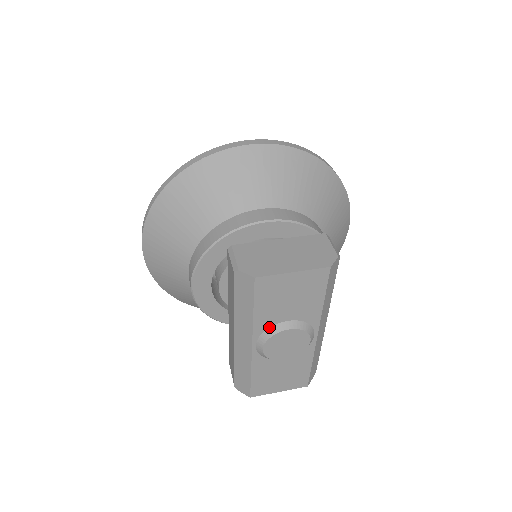
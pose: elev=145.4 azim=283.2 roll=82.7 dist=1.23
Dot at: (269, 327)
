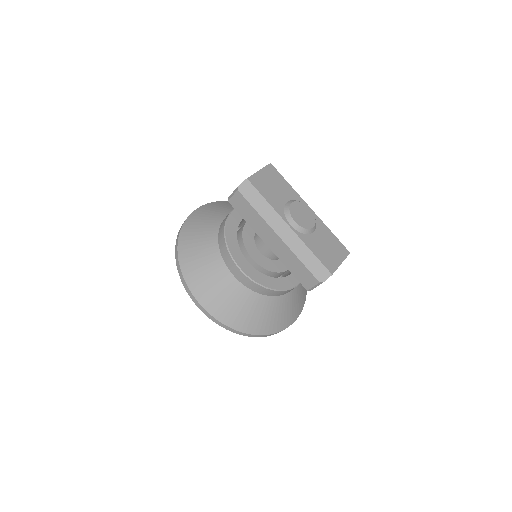
Dot at: (283, 209)
